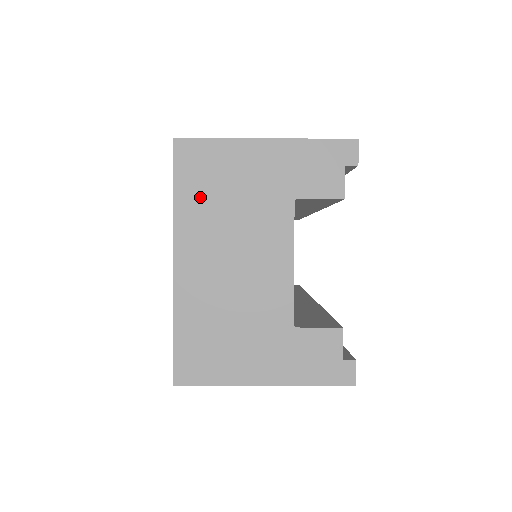
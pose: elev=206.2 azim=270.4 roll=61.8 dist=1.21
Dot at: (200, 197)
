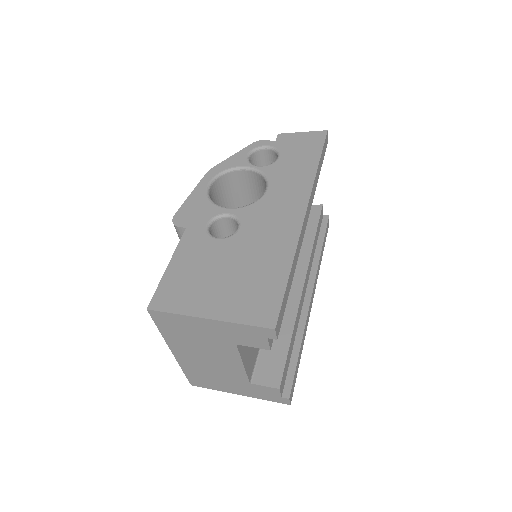
Dot at: (176, 334)
